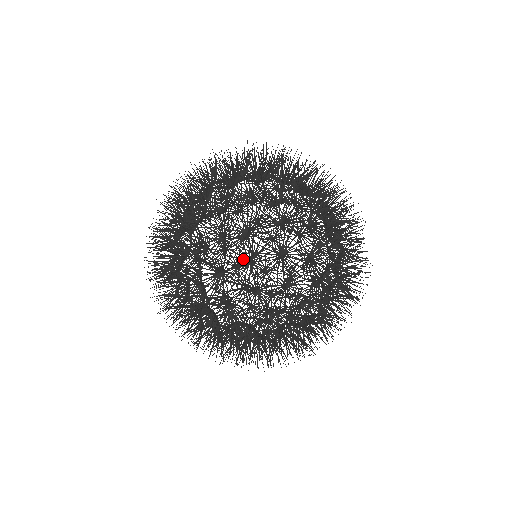
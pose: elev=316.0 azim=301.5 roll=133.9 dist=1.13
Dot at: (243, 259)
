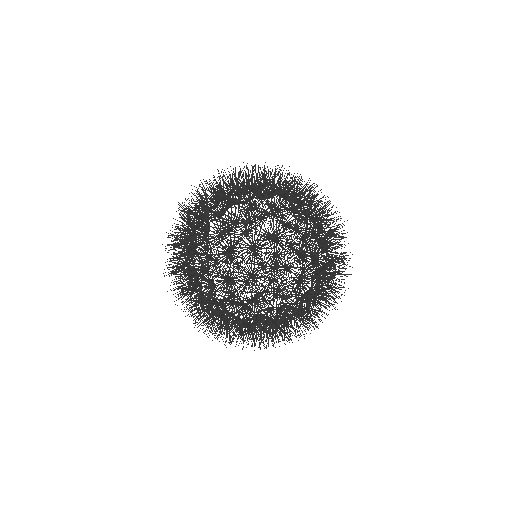
Dot at: occluded
